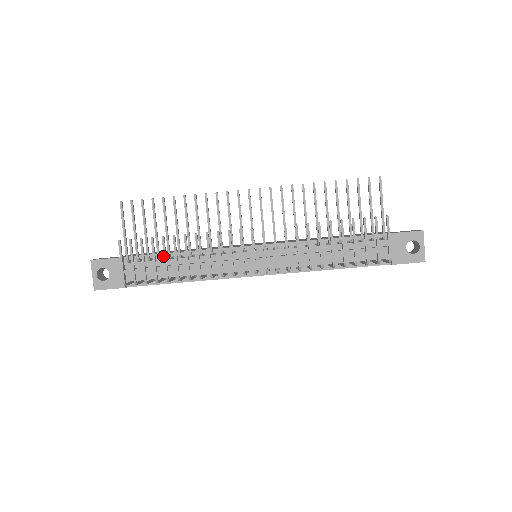
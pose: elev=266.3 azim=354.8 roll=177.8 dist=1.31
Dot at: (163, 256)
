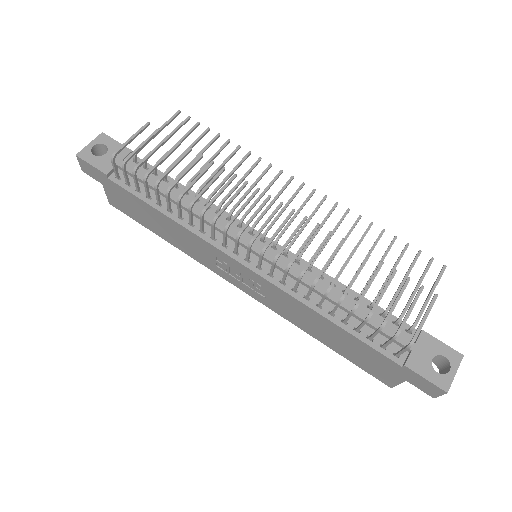
Dot at: (169, 180)
